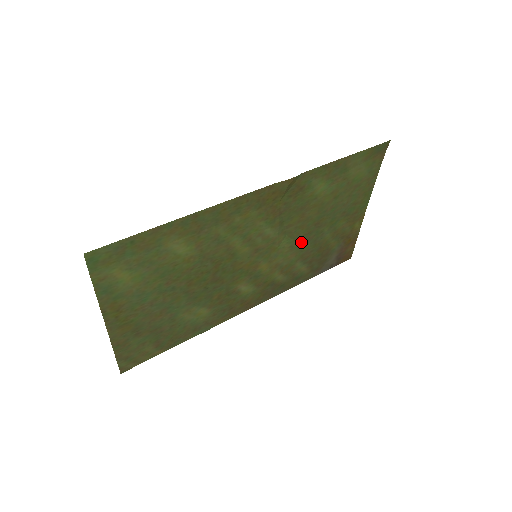
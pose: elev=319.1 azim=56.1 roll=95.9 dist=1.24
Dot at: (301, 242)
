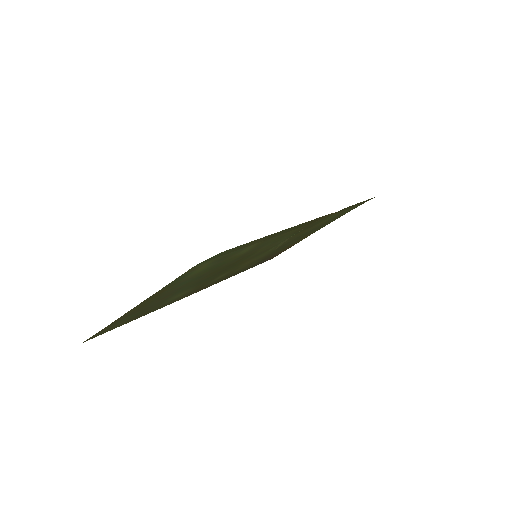
Dot at: occluded
